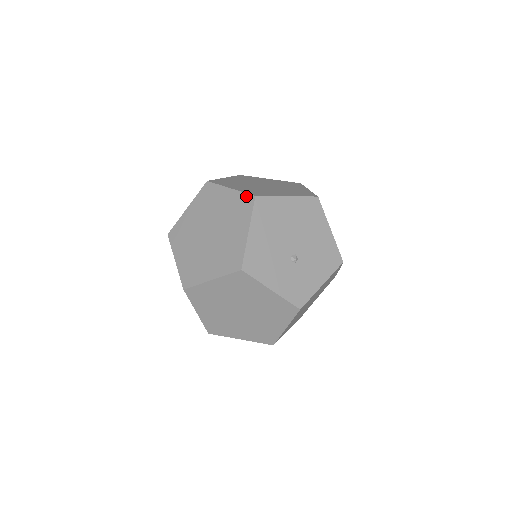
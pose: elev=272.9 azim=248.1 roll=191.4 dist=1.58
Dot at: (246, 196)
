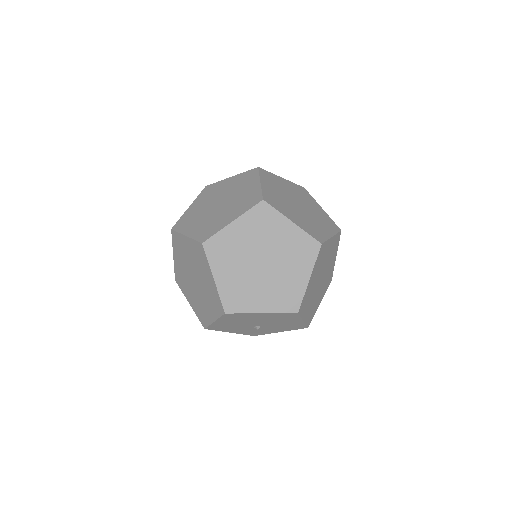
Dot at: occluded
